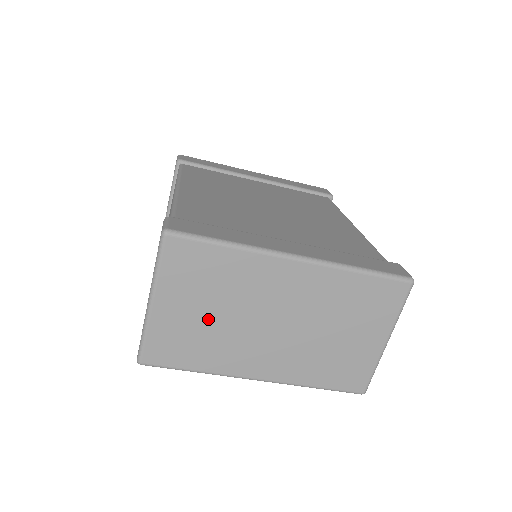
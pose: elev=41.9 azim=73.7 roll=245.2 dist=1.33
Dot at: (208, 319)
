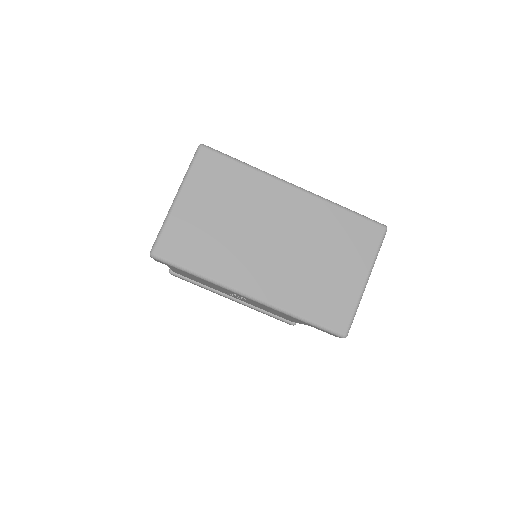
Dot at: (218, 223)
